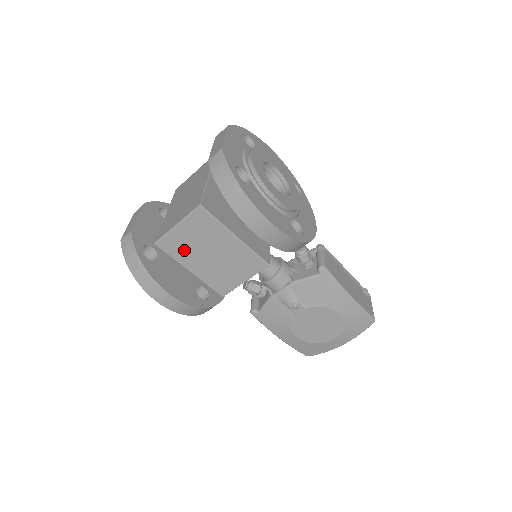
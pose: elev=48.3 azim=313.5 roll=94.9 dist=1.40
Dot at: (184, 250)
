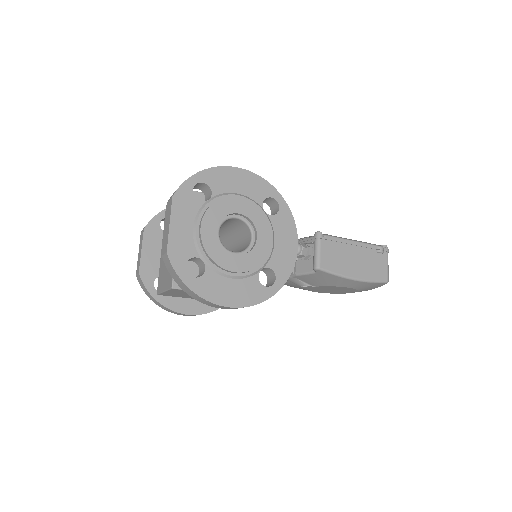
Dot at: (182, 296)
